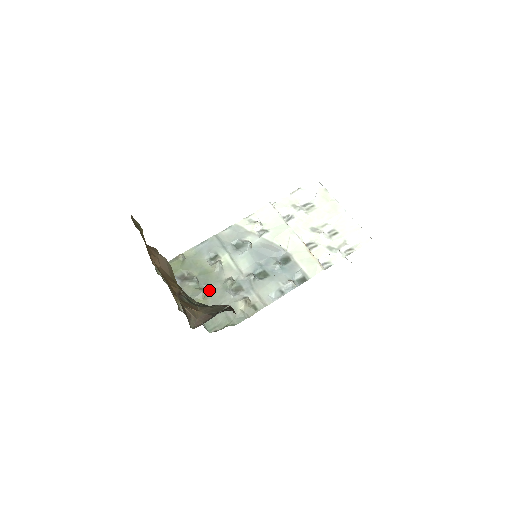
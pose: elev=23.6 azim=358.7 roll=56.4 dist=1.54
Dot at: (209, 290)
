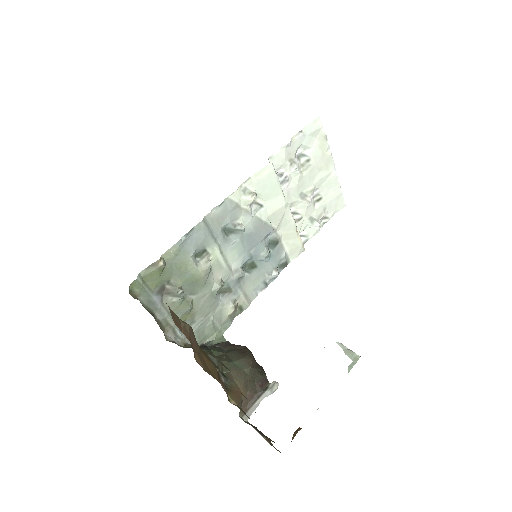
Dot at: (196, 300)
